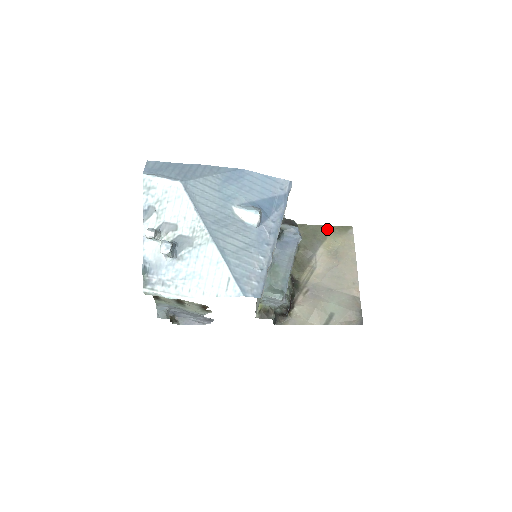
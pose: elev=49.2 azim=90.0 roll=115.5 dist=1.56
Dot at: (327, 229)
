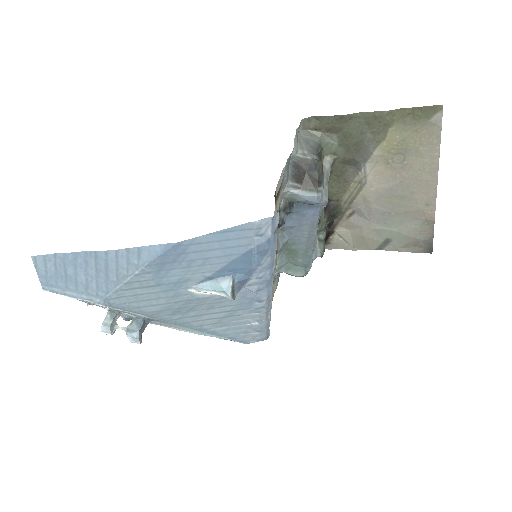
Dot at: (388, 119)
